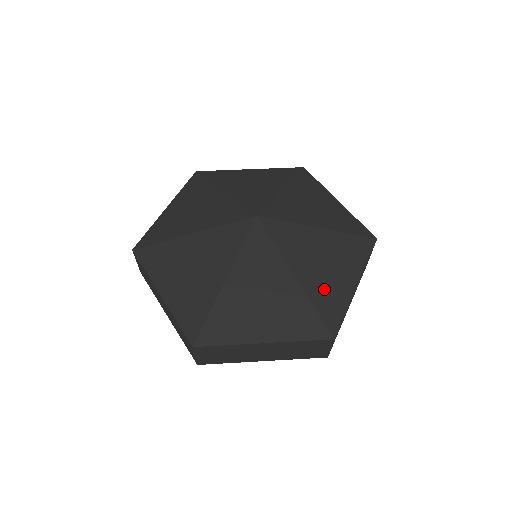
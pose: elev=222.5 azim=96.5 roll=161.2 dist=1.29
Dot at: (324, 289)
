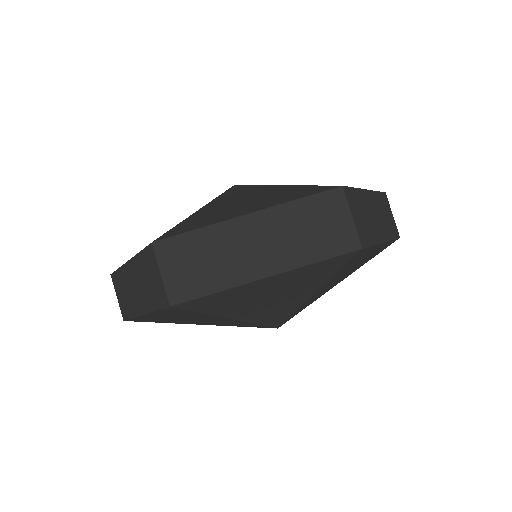
Dot at: occluded
